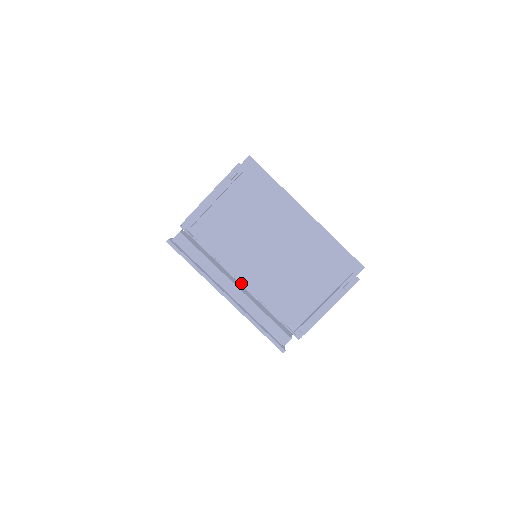
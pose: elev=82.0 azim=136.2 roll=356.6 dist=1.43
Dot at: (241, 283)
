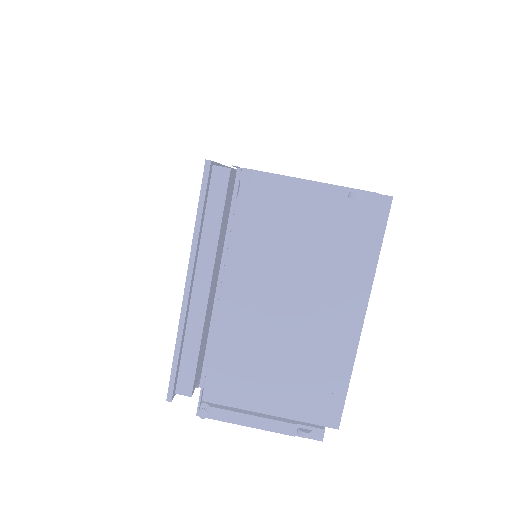
Dot at: (219, 299)
